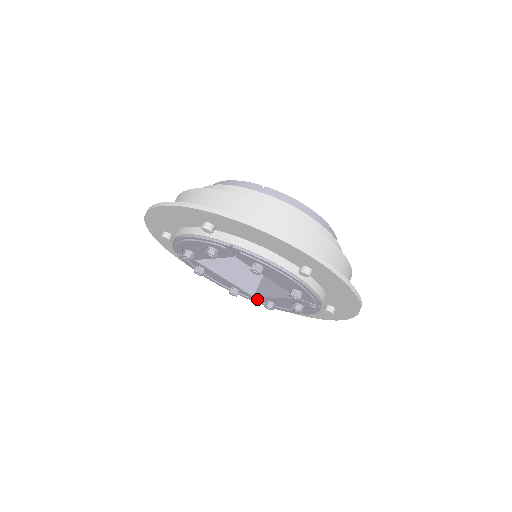
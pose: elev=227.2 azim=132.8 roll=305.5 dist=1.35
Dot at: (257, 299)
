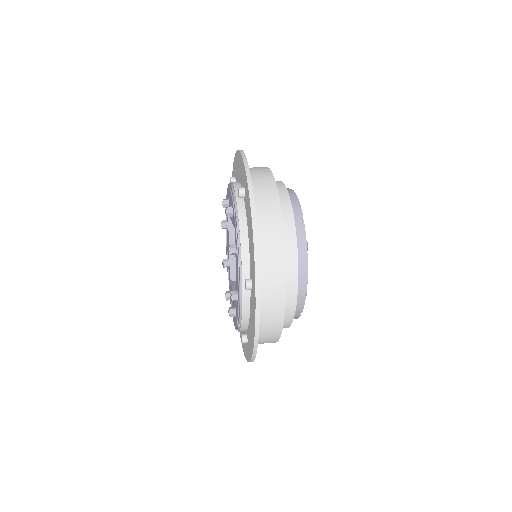
Dot at: occluded
